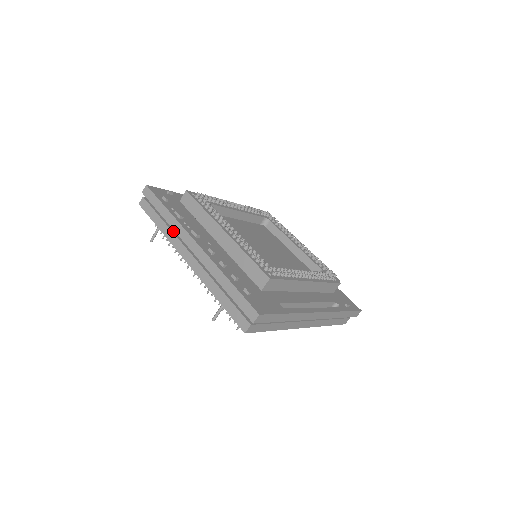
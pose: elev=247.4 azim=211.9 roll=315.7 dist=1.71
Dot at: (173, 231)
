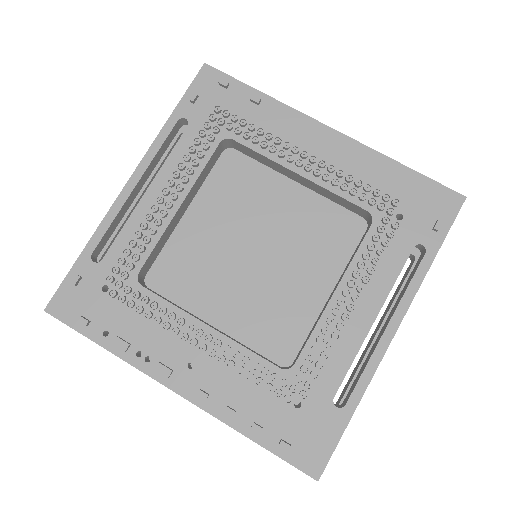
Dot at: occluded
